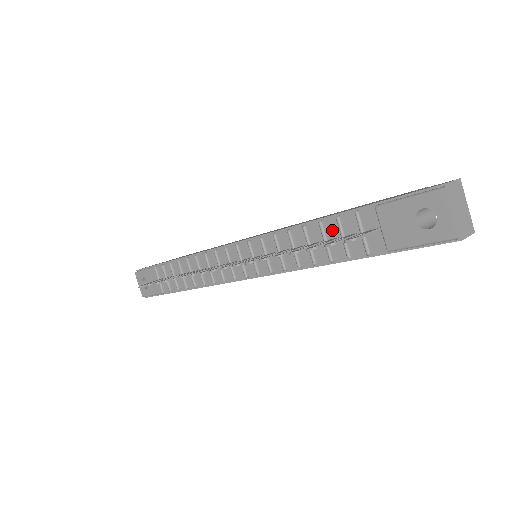
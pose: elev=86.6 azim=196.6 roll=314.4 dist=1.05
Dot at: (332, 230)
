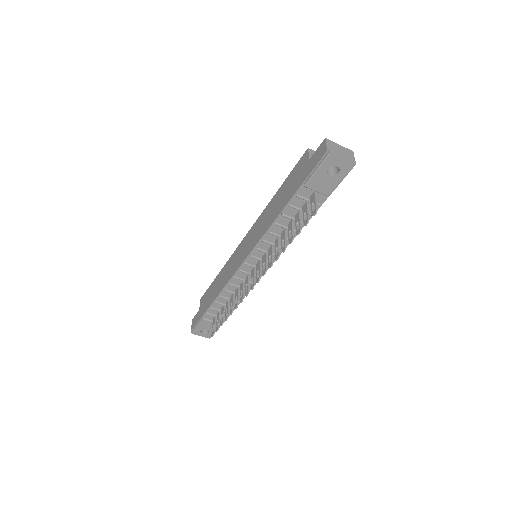
Dot at: (291, 212)
